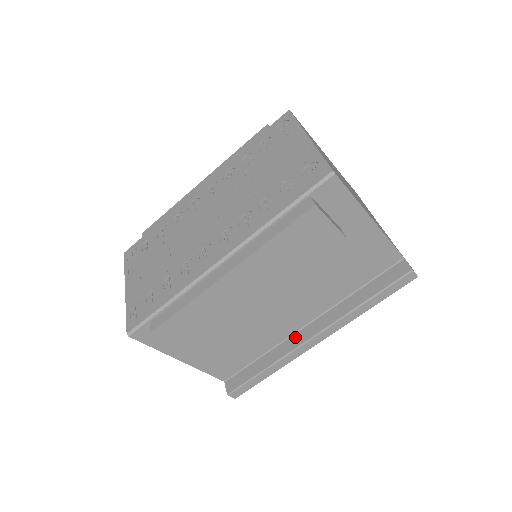
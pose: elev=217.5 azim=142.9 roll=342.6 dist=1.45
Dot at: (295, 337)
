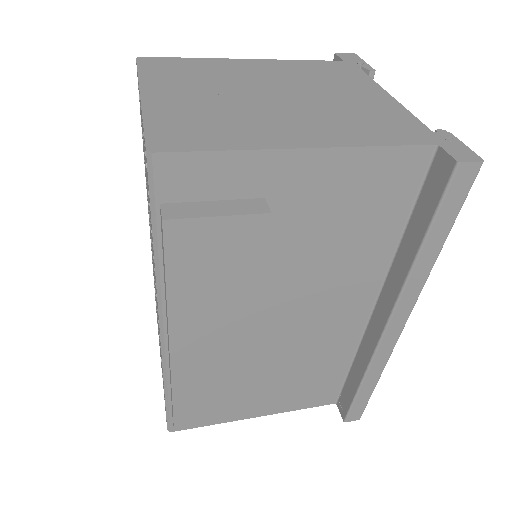
Dot at: (369, 331)
